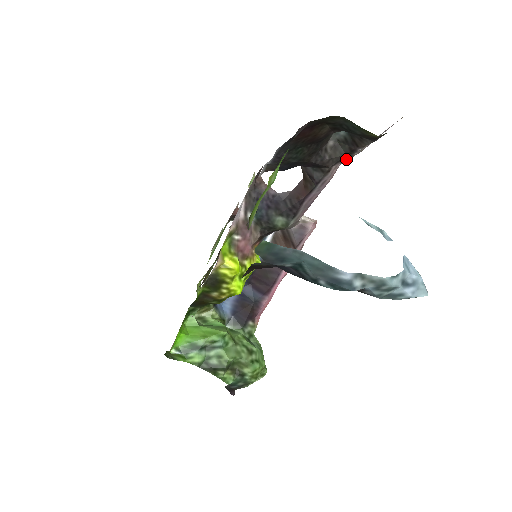
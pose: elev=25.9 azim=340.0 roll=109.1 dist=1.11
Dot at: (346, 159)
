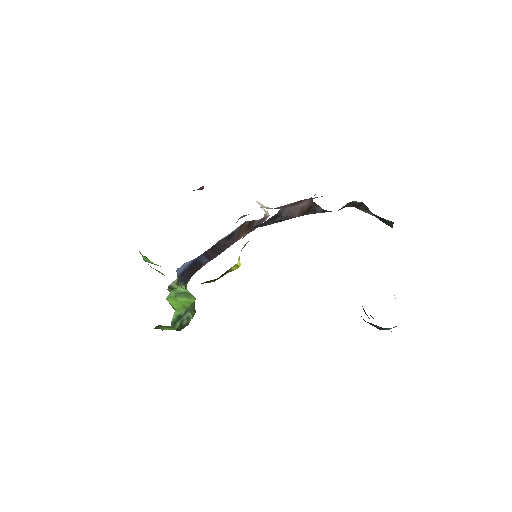
Dot at: occluded
